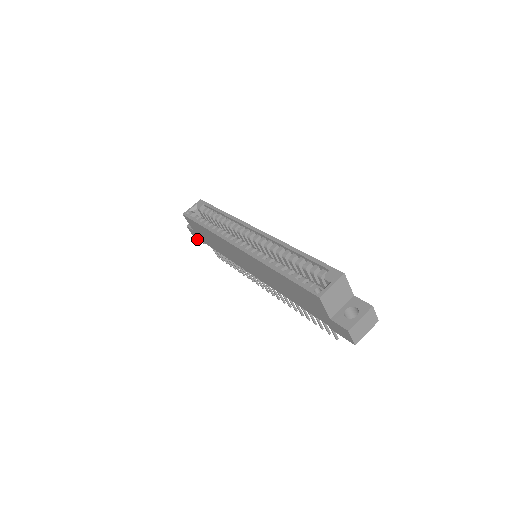
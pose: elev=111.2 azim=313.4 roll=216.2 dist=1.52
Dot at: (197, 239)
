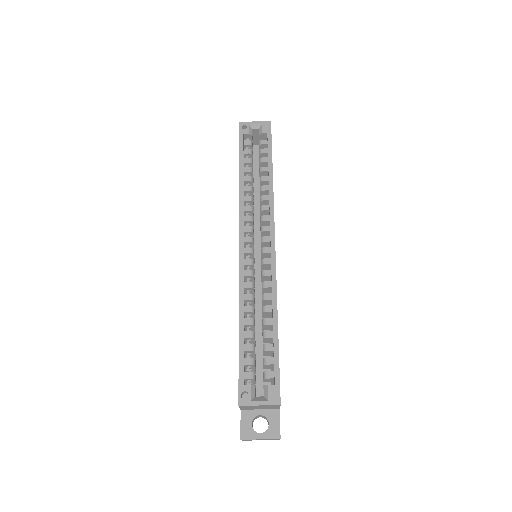
Dot at: occluded
